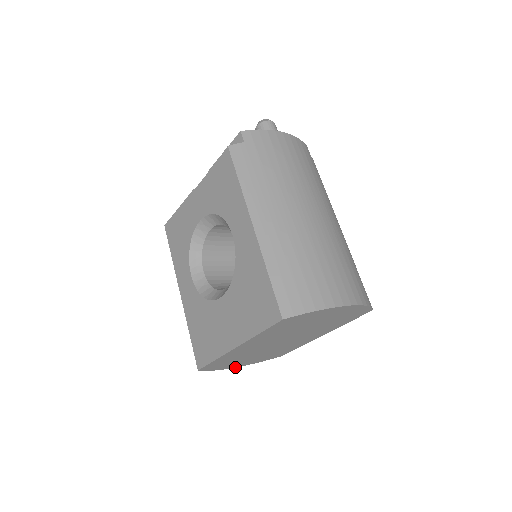
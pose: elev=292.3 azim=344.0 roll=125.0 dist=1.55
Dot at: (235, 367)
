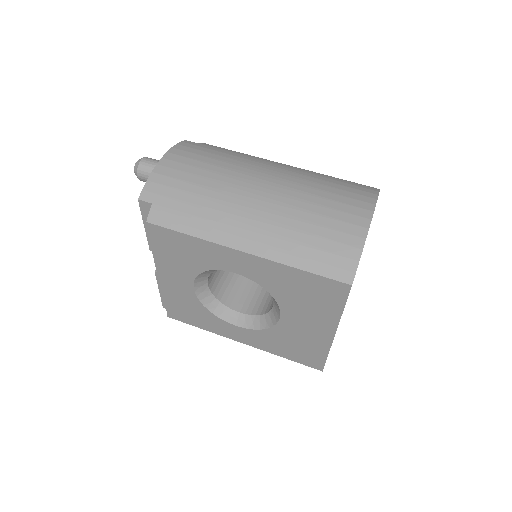
Dot at: occluded
